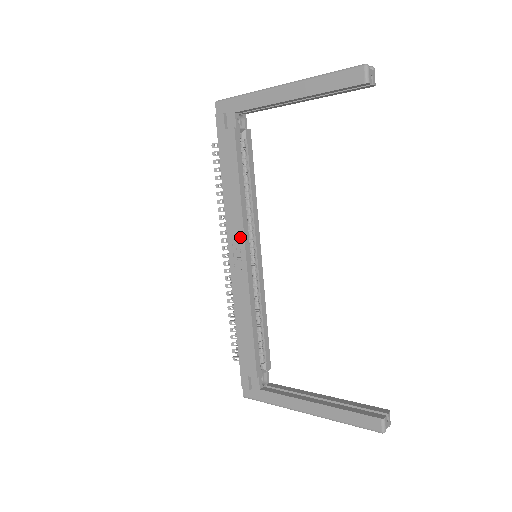
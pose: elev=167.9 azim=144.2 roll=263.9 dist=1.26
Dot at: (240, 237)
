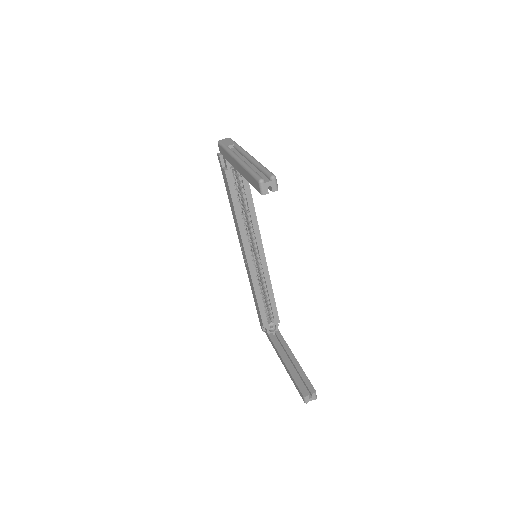
Dot at: (242, 243)
